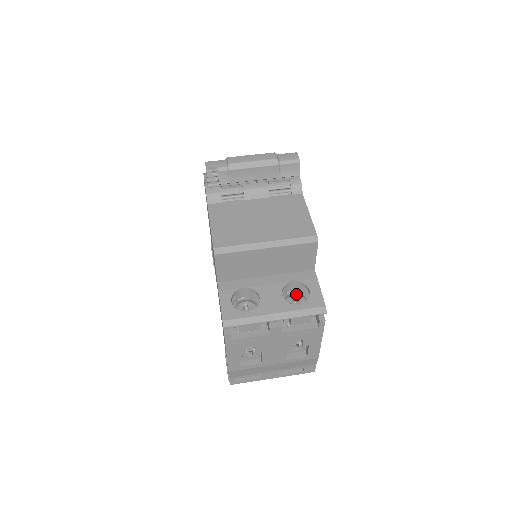
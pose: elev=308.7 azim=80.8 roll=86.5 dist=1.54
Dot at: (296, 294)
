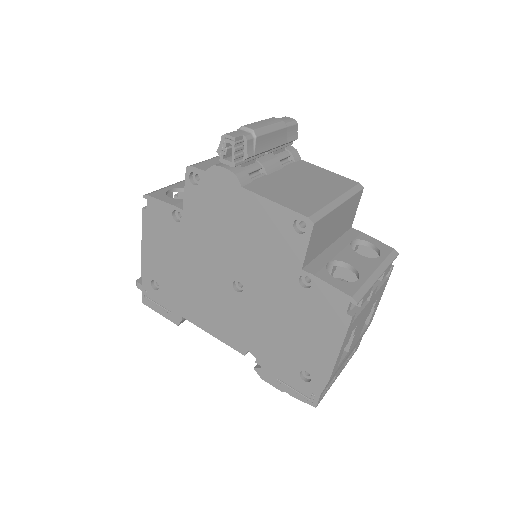
Dot at: occluded
